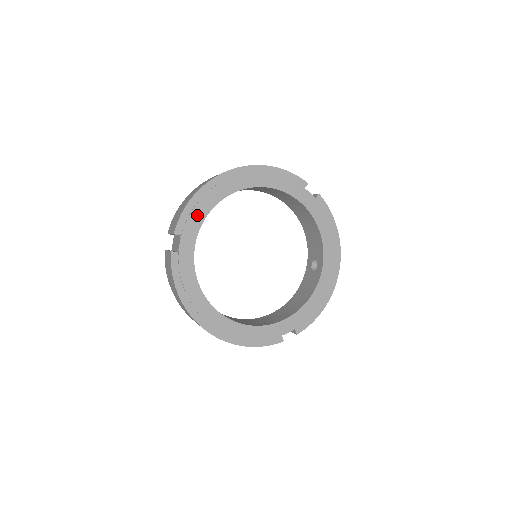
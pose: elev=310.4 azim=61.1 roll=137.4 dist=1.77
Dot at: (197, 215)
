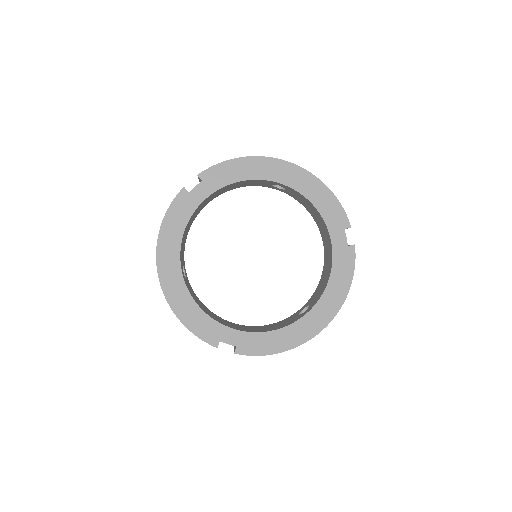
Dot at: (229, 175)
